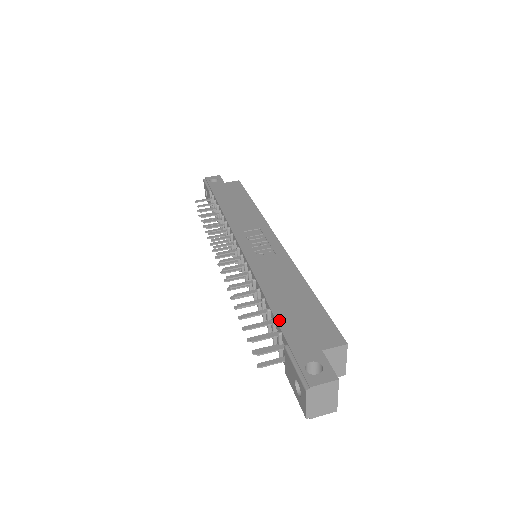
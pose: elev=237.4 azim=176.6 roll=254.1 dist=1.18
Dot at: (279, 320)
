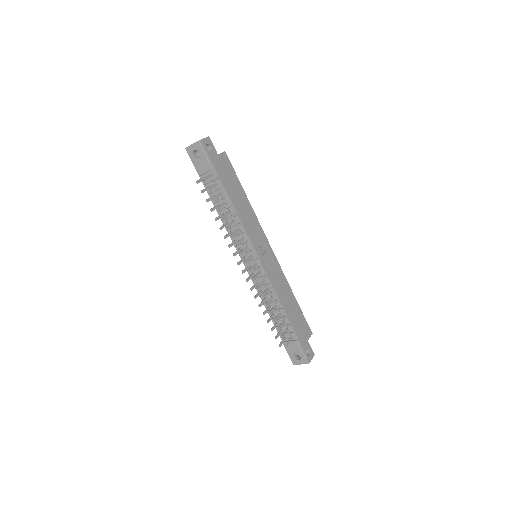
Dot at: (293, 325)
